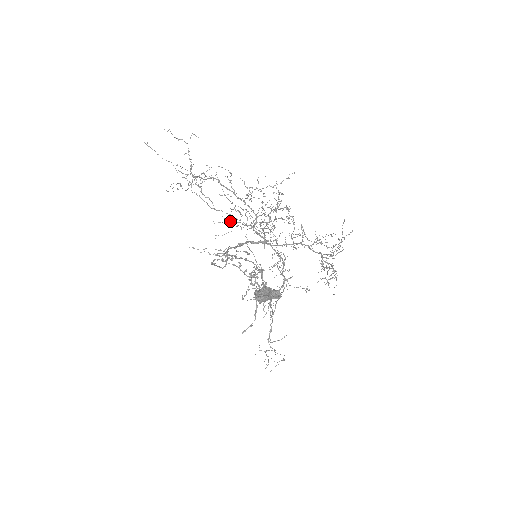
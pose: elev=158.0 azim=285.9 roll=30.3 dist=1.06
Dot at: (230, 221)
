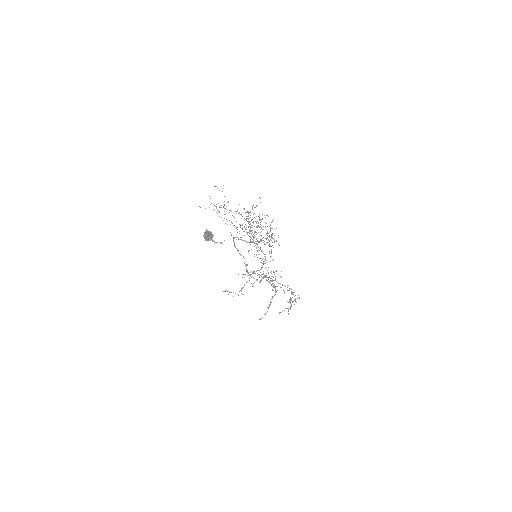
Dot at: (239, 231)
